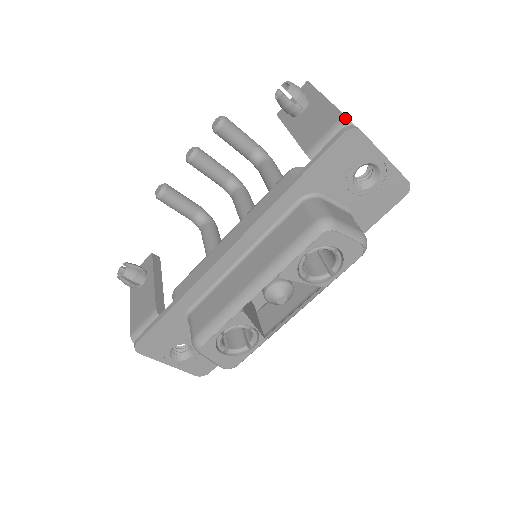
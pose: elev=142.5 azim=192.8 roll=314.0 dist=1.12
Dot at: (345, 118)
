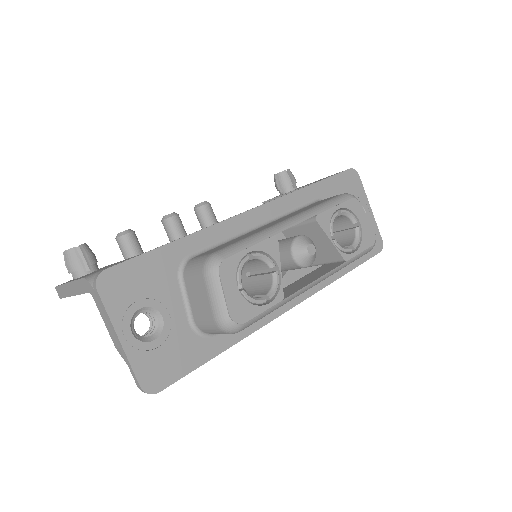
Dot at: occluded
